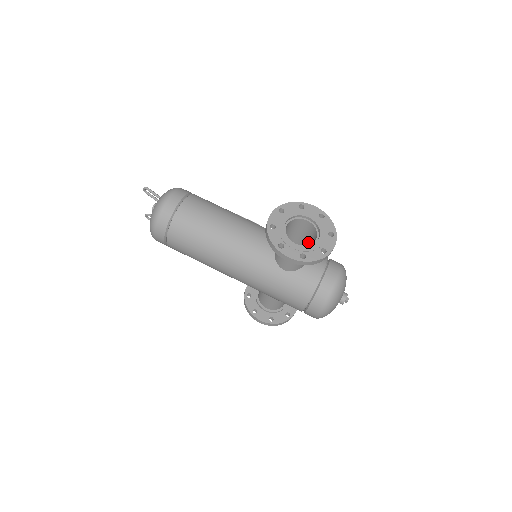
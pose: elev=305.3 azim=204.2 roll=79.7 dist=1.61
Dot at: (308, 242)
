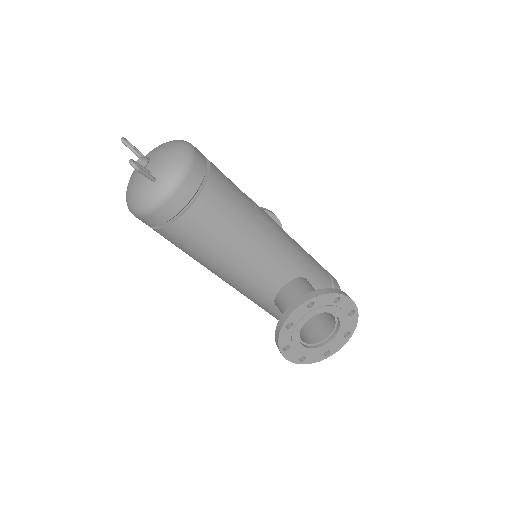
Dot at: occluded
